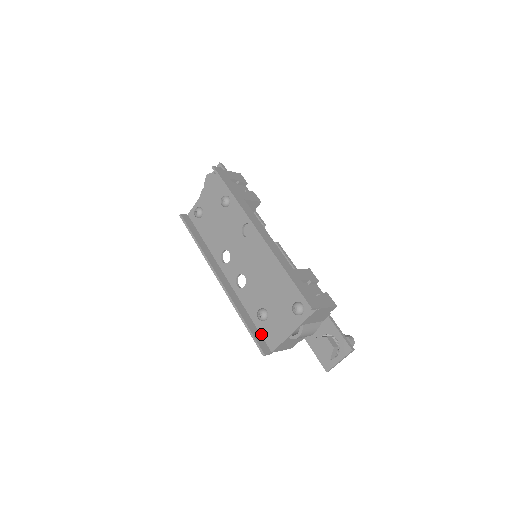
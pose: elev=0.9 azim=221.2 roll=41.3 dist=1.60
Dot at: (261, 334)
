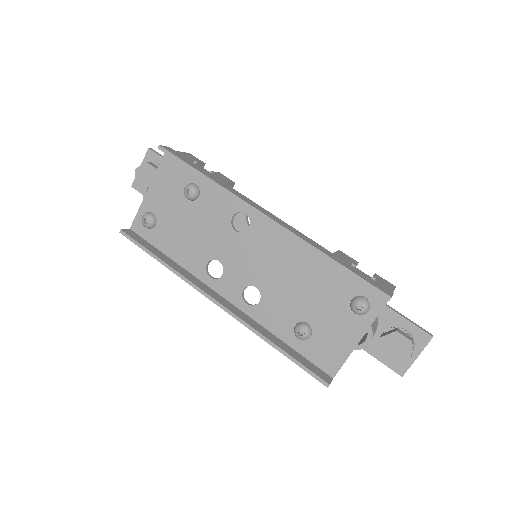
Dot at: (308, 359)
